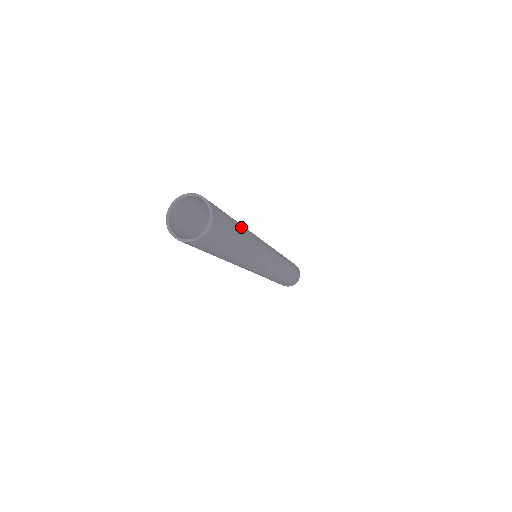
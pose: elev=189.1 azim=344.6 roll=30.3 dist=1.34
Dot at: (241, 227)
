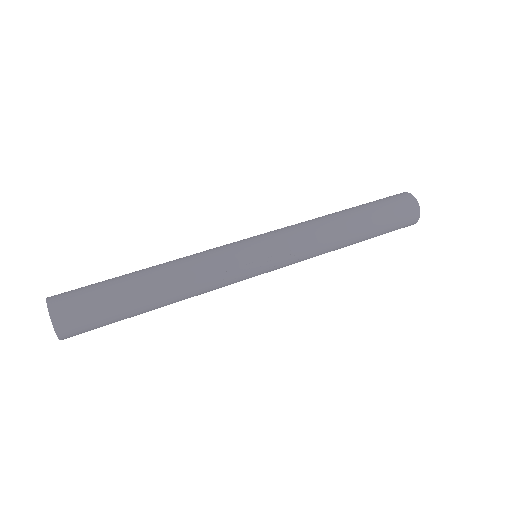
Dot at: (151, 310)
